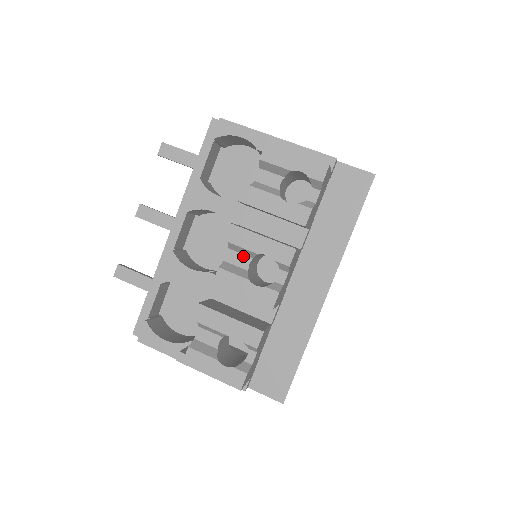
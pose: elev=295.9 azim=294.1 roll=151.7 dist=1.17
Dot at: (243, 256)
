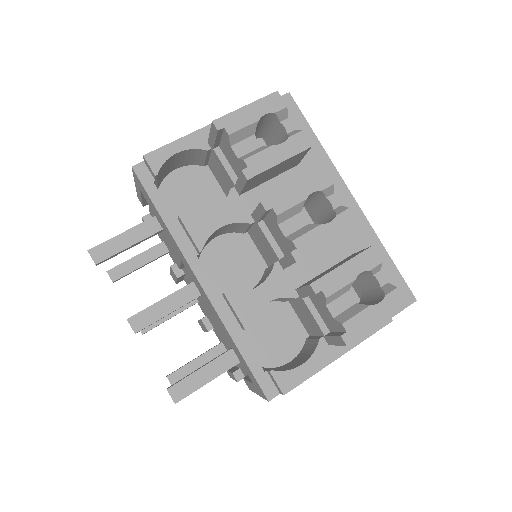
Dot at: (293, 218)
